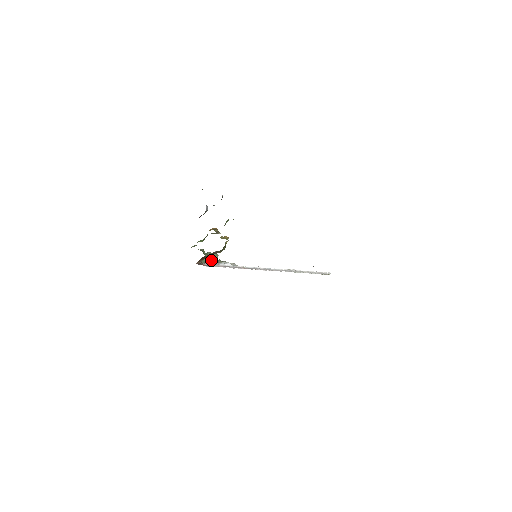
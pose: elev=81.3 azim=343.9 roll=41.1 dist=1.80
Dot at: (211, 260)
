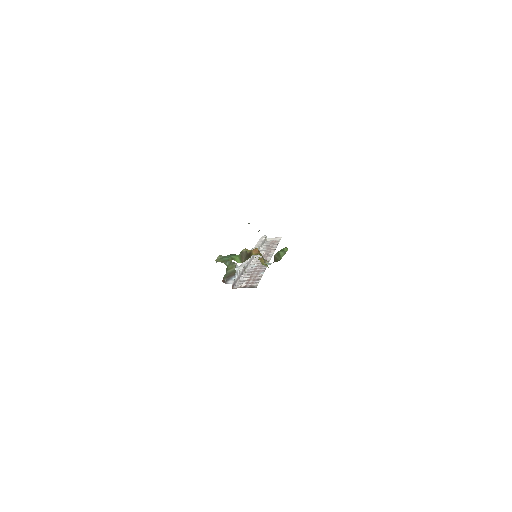
Dot at: (231, 272)
